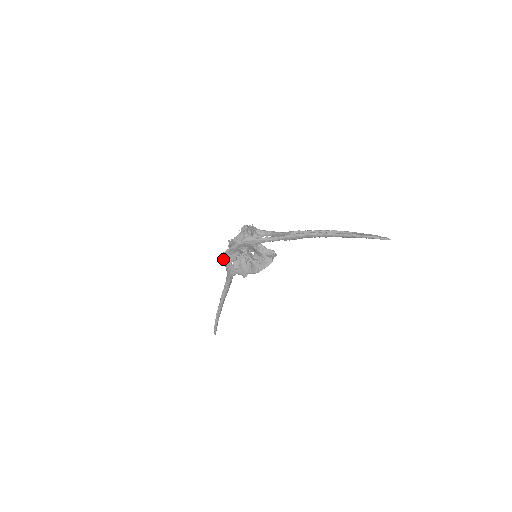
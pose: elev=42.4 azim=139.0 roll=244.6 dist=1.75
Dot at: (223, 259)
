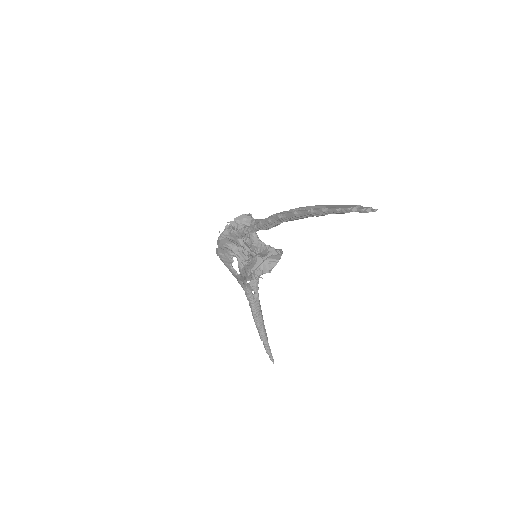
Dot at: (222, 261)
